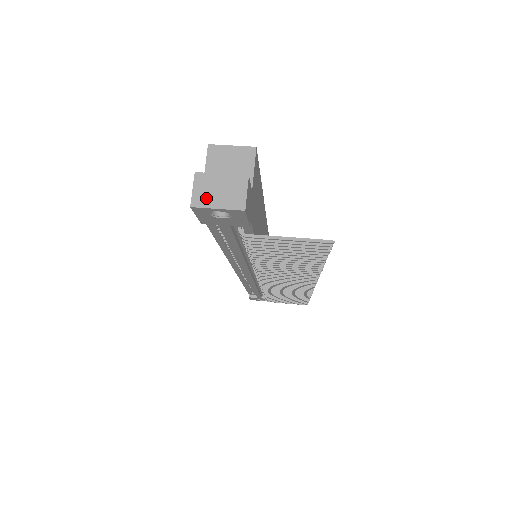
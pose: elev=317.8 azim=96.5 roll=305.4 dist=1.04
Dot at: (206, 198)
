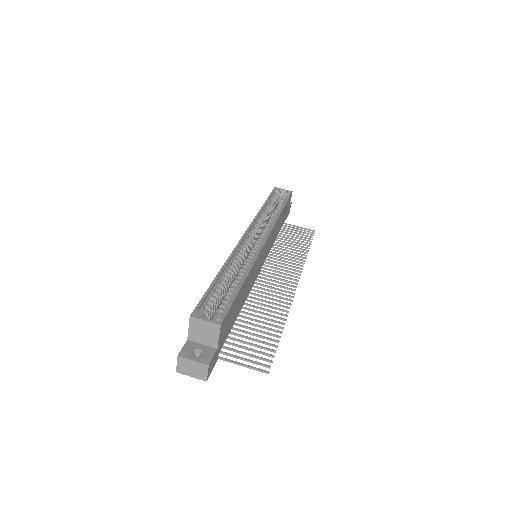
Dot at: (185, 370)
